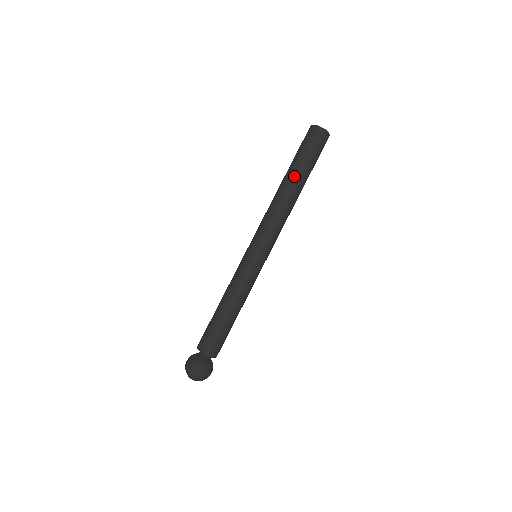
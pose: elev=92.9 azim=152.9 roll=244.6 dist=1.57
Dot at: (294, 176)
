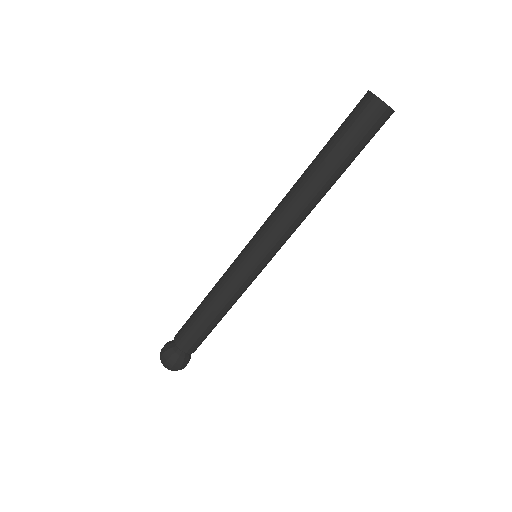
Dot at: (337, 178)
